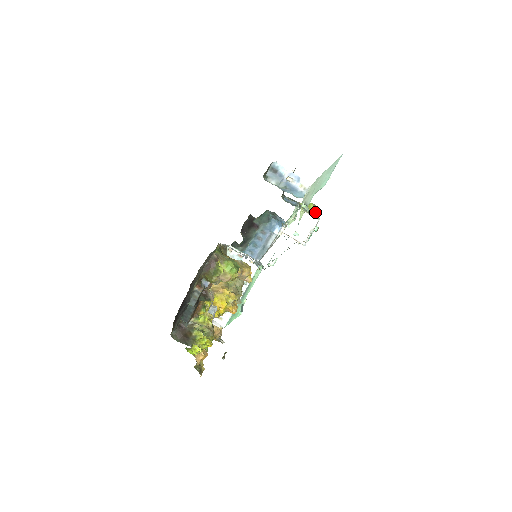
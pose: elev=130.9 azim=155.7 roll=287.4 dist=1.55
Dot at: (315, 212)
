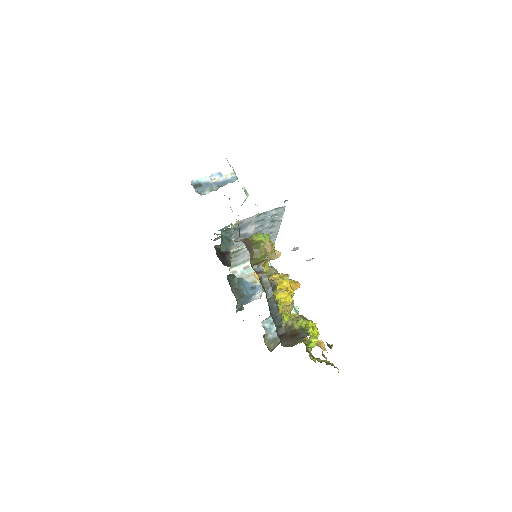
Dot at: occluded
